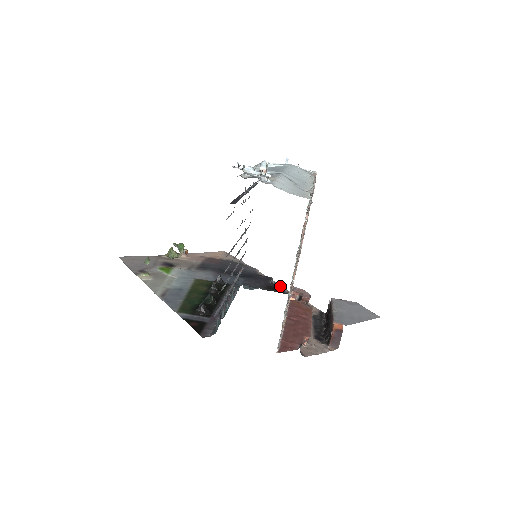
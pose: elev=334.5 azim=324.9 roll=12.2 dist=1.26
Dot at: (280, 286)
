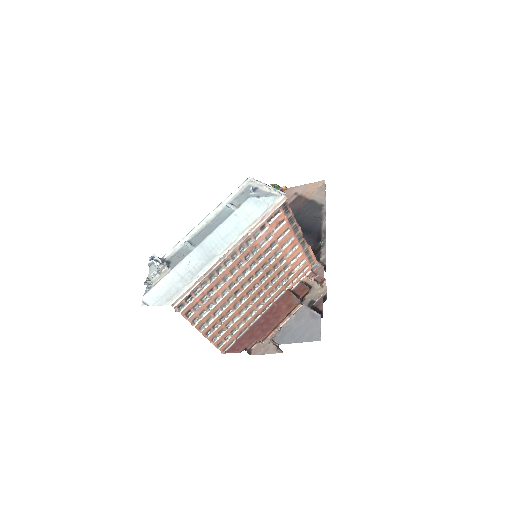
Dot at: (323, 250)
